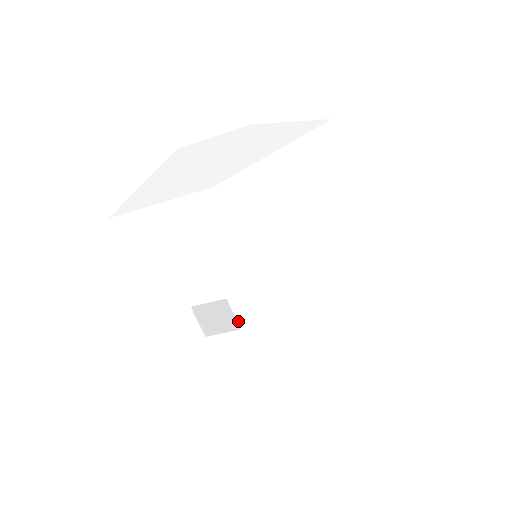
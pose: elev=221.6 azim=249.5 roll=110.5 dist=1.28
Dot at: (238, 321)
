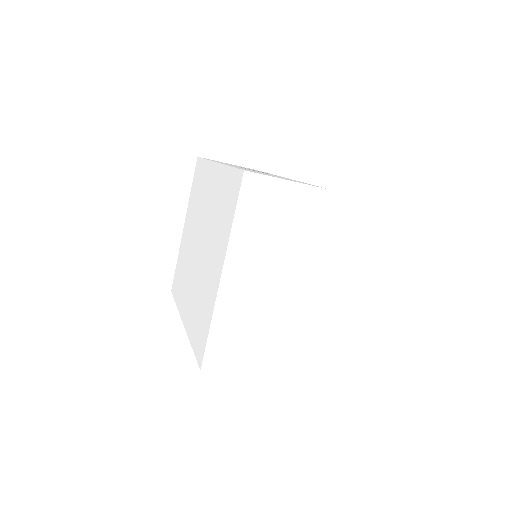
Dot at: occluded
